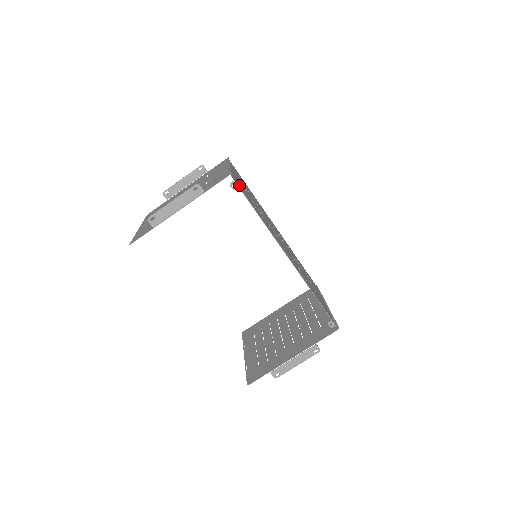
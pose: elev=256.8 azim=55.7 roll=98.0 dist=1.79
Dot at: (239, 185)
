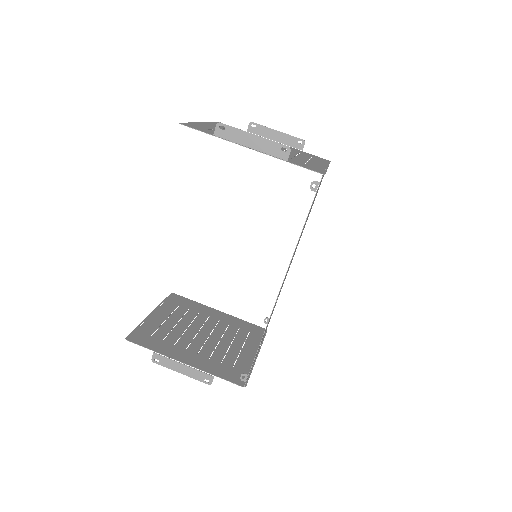
Dot at: occluded
